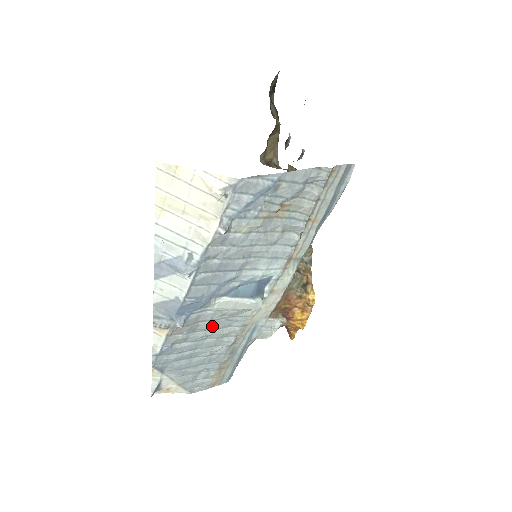
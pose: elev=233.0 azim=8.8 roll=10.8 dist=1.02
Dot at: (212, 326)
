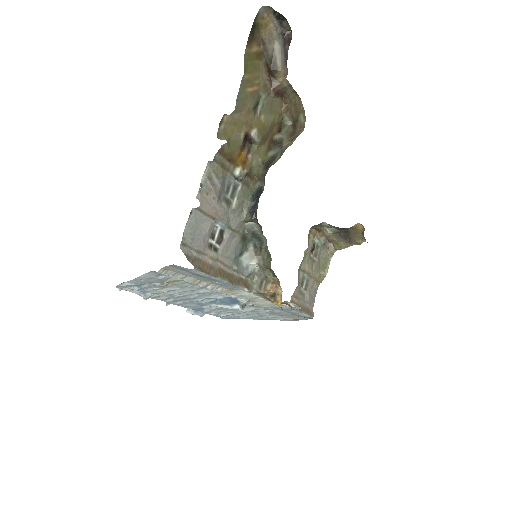
Dot at: (233, 309)
